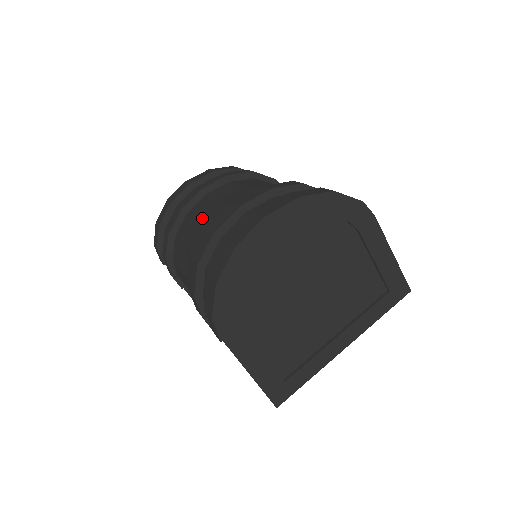
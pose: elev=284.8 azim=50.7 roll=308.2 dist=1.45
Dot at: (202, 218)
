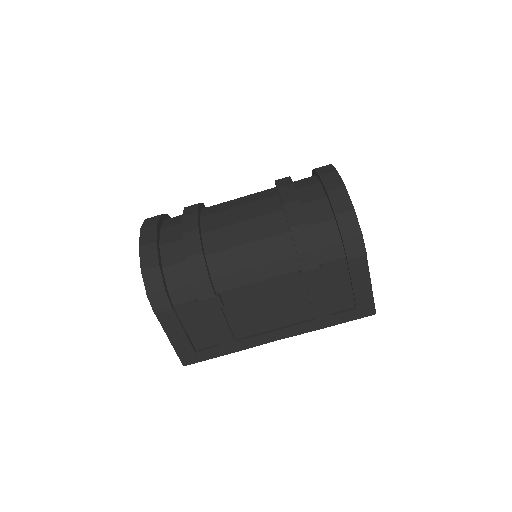
Dot at: (240, 218)
